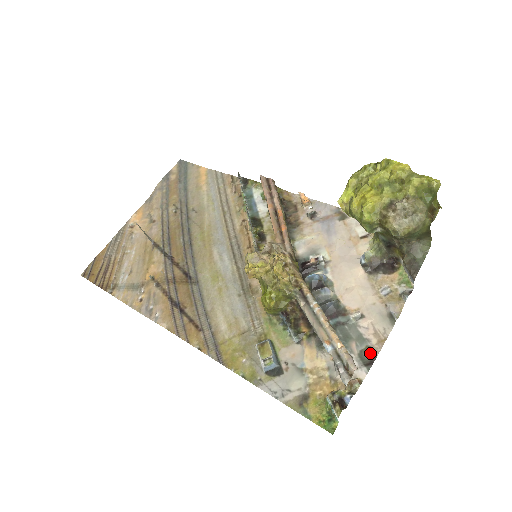
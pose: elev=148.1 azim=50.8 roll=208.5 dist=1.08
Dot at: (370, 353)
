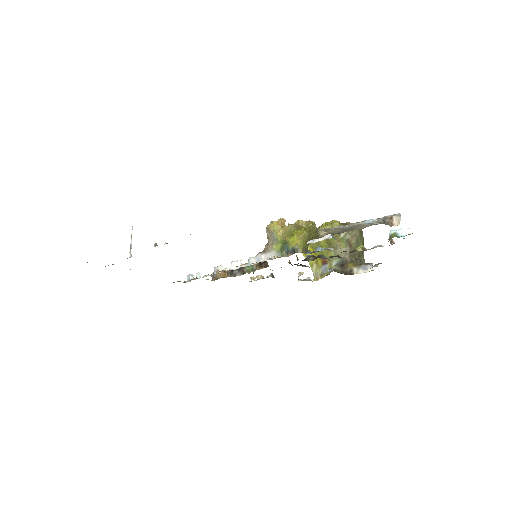
Dot at: occluded
